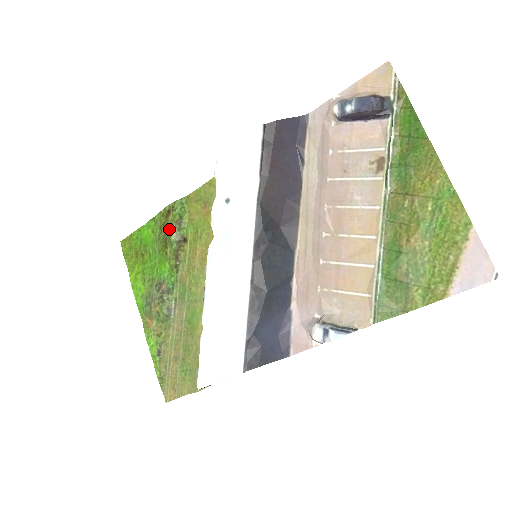
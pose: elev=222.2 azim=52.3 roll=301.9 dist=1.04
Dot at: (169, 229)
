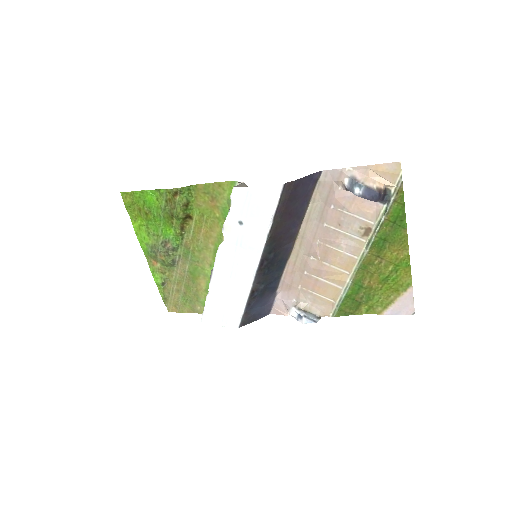
Dot at: (176, 207)
